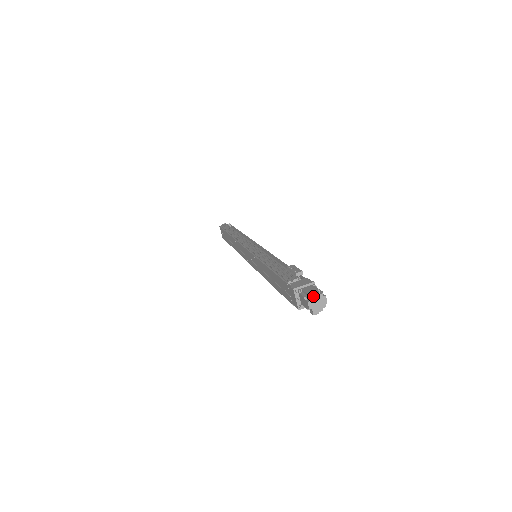
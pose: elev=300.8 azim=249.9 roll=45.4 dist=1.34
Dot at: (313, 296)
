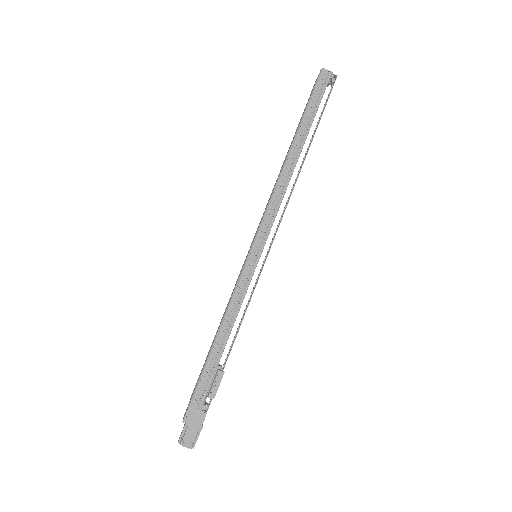
Dot at: (183, 446)
